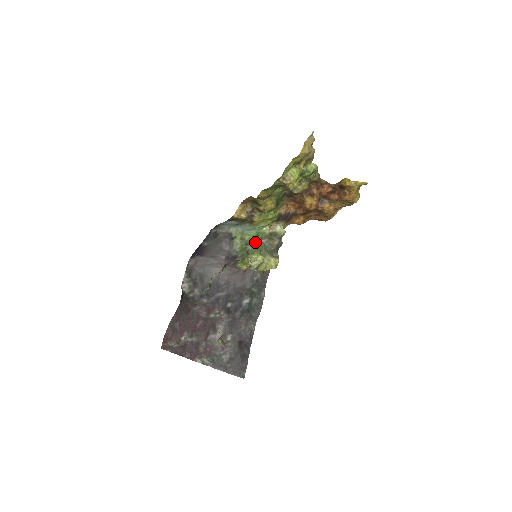
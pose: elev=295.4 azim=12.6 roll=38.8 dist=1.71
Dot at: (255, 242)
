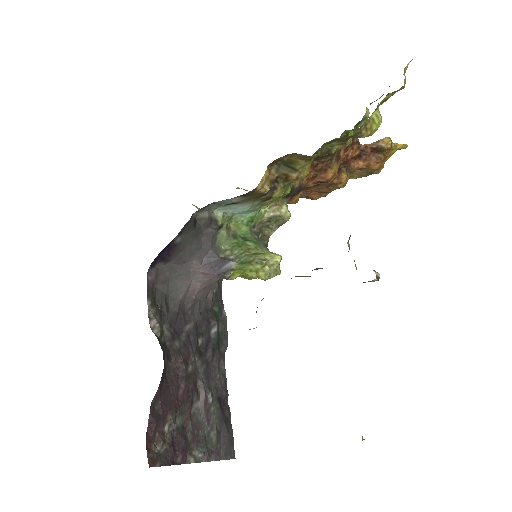
Dot at: (246, 233)
